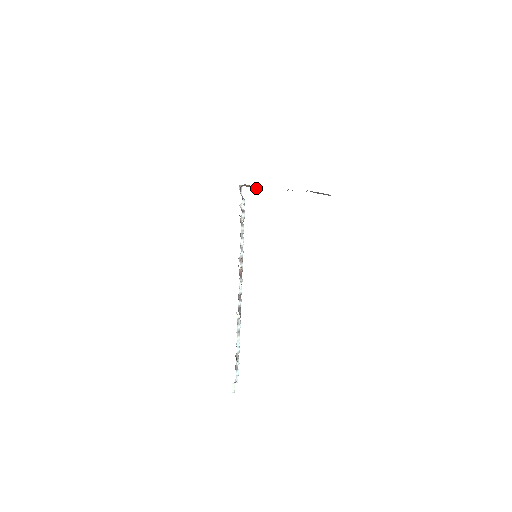
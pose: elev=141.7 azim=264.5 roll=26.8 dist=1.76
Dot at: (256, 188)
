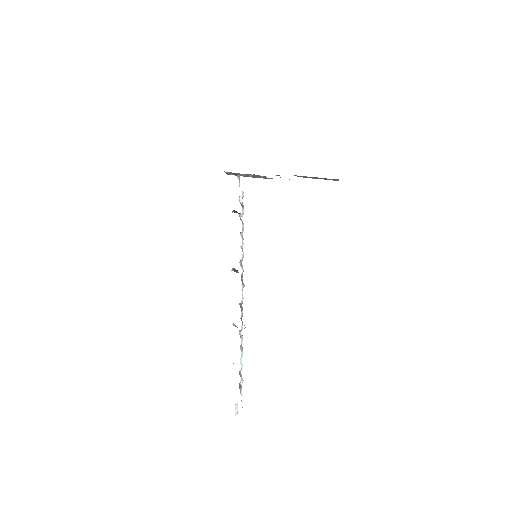
Dot at: (261, 177)
